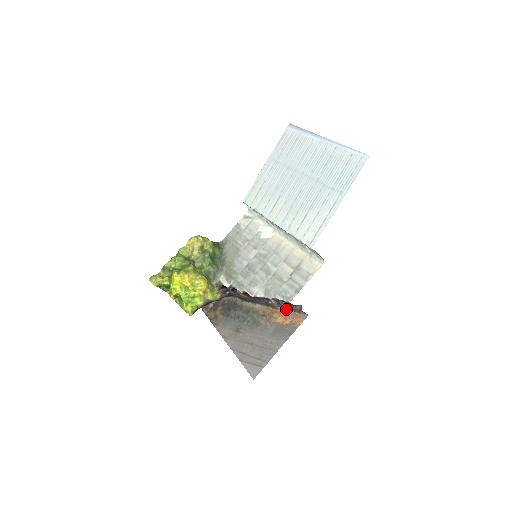
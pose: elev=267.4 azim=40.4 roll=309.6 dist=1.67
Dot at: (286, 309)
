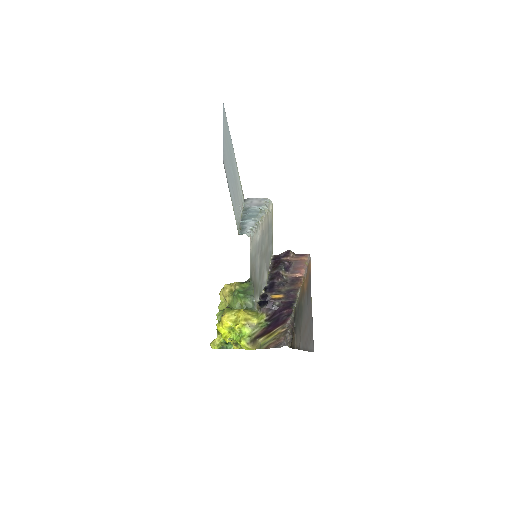
Dot at: (301, 270)
